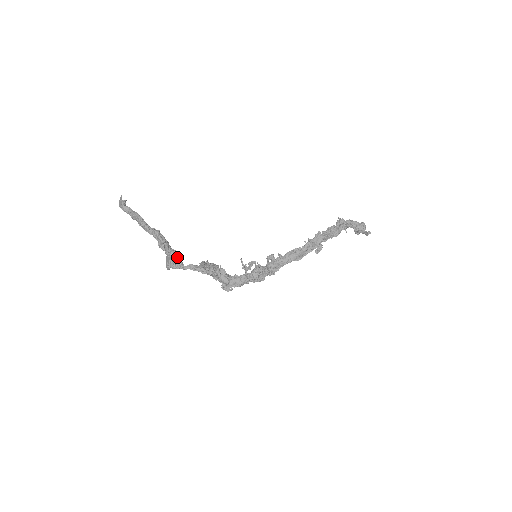
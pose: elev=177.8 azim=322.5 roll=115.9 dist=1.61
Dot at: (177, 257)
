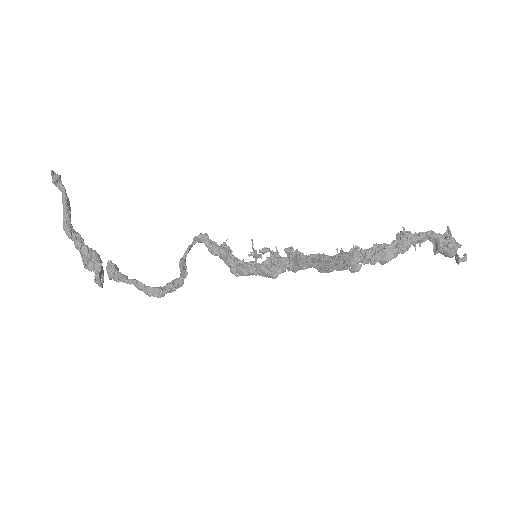
Dot at: (115, 270)
